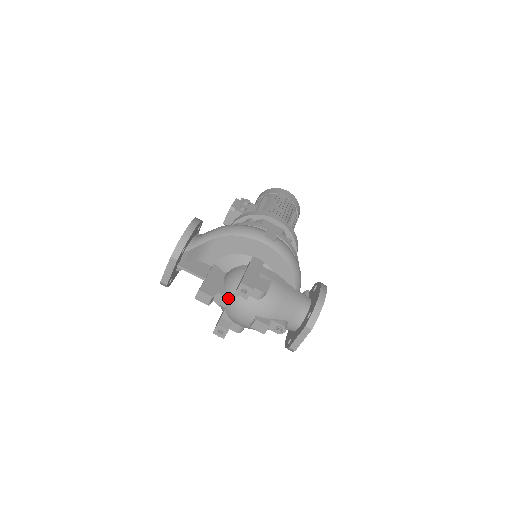
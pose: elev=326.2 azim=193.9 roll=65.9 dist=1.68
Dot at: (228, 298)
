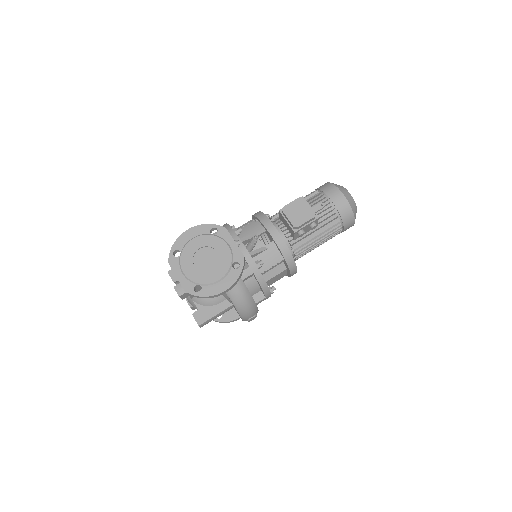
Dot at: (191, 298)
